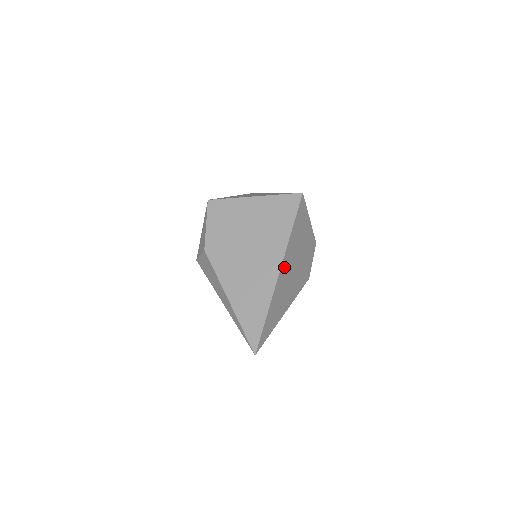
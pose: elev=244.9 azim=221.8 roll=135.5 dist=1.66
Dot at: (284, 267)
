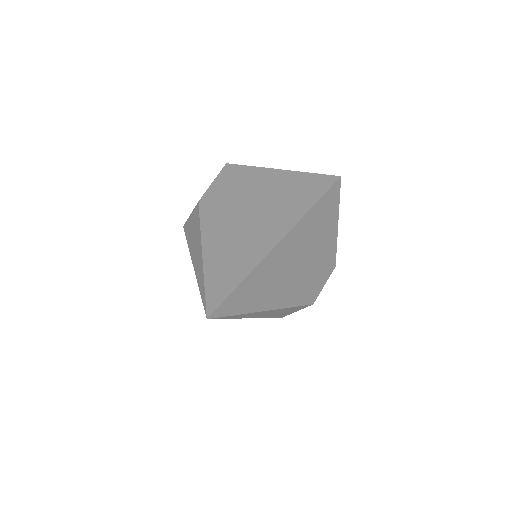
Dot at: (290, 241)
